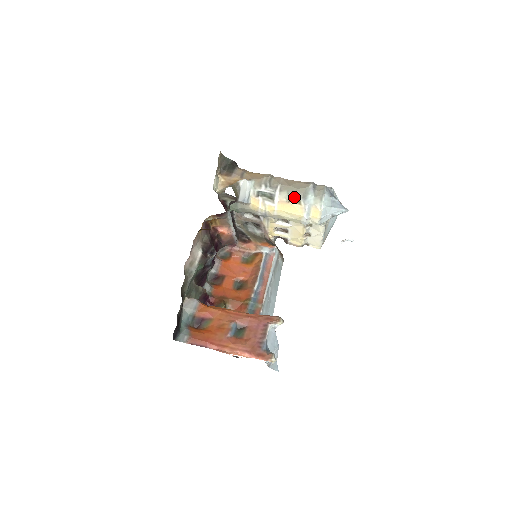
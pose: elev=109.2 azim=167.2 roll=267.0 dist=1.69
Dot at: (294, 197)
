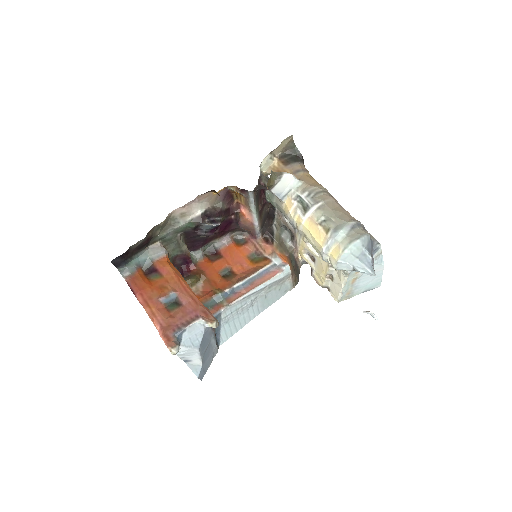
Dot at: (326, 222)
